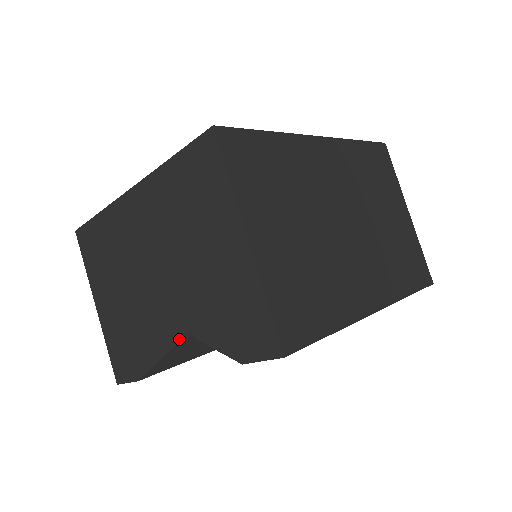
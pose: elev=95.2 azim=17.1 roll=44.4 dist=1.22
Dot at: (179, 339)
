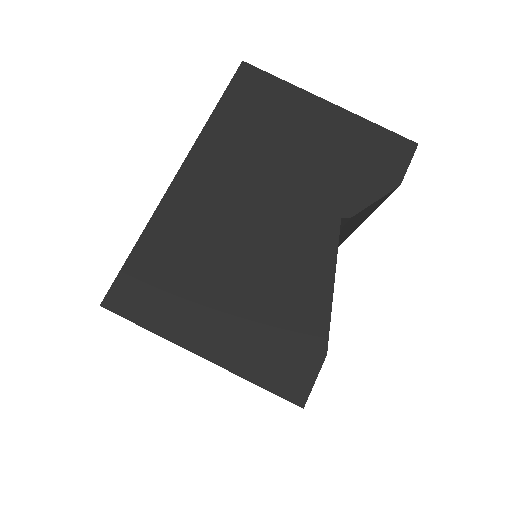
Dot at: (336, 239)
